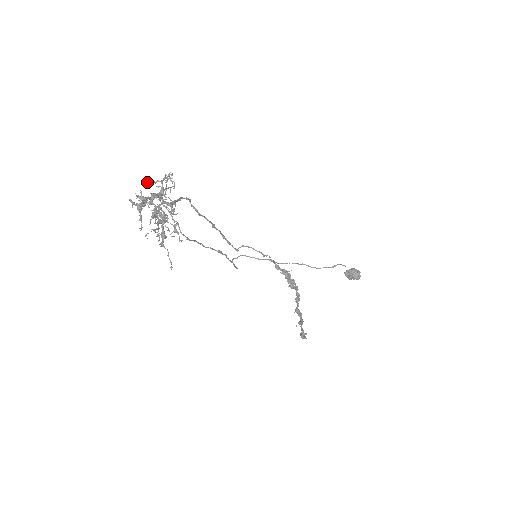
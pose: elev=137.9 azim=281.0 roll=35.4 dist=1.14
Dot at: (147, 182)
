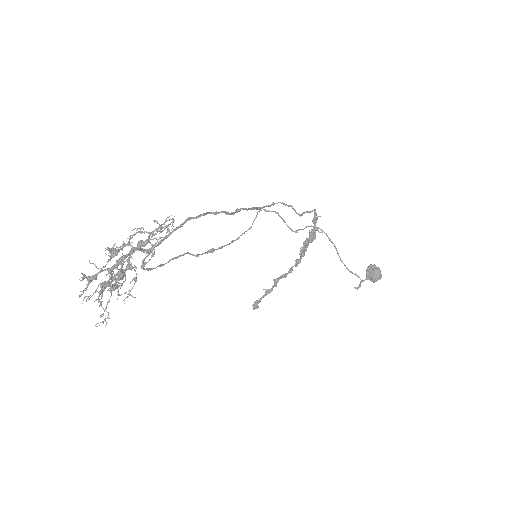
Dot at: (133, 229)
